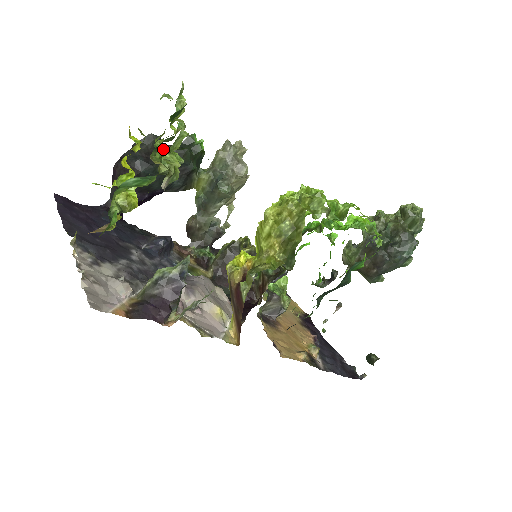
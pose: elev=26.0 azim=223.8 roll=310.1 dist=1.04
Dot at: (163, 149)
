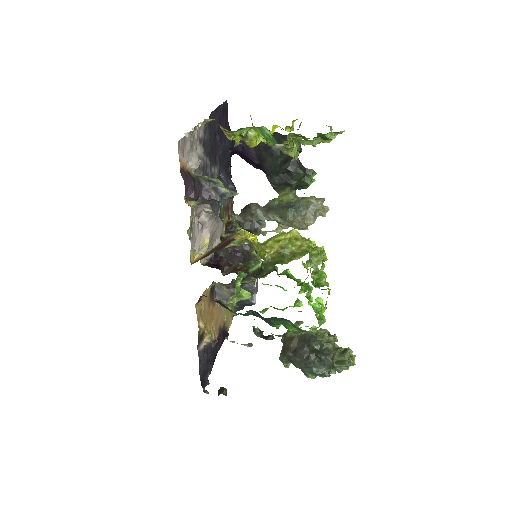
Dot at: (297, 142)
